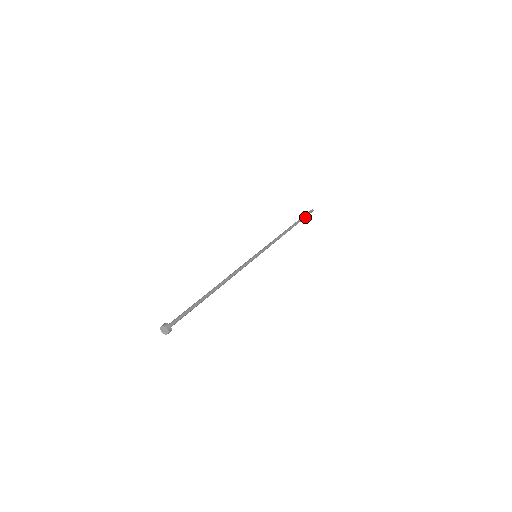
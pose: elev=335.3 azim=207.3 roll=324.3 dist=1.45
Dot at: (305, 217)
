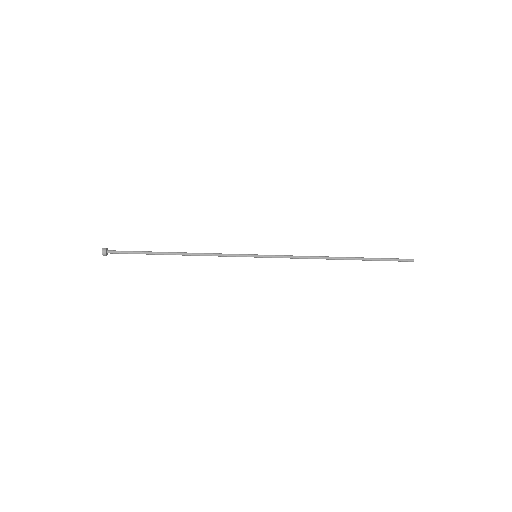
Dot at: (387, 260)
